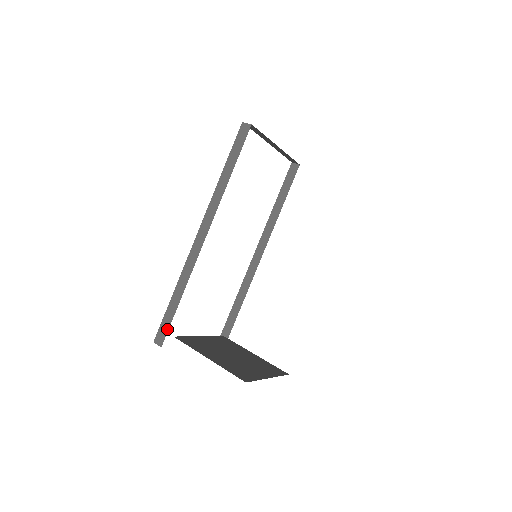
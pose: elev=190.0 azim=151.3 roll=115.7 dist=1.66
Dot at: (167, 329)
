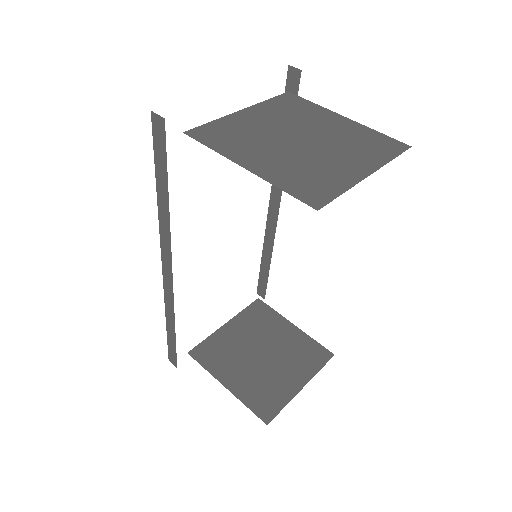
Dot at: (175, 355)
